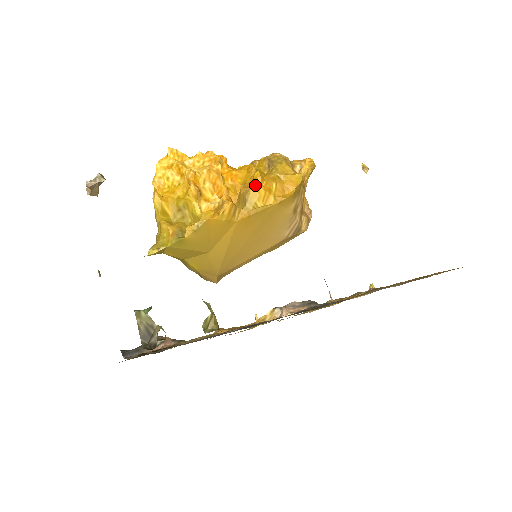
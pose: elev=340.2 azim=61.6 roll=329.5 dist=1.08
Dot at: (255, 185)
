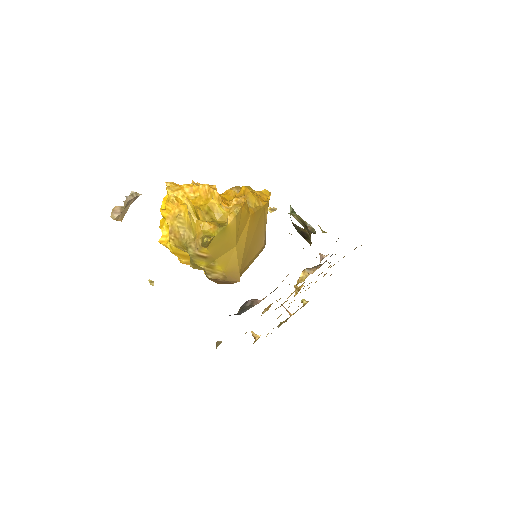
Dot at: (249, 192)
